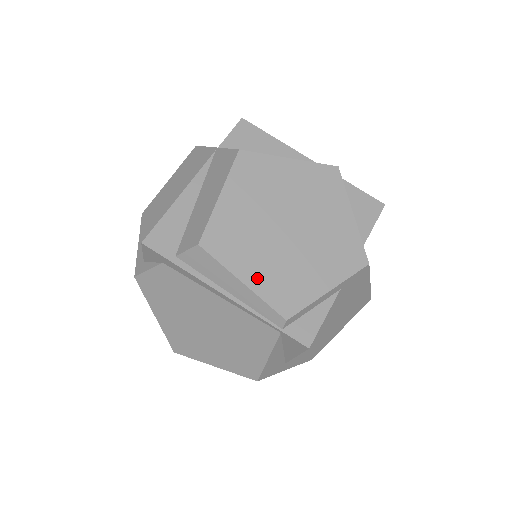
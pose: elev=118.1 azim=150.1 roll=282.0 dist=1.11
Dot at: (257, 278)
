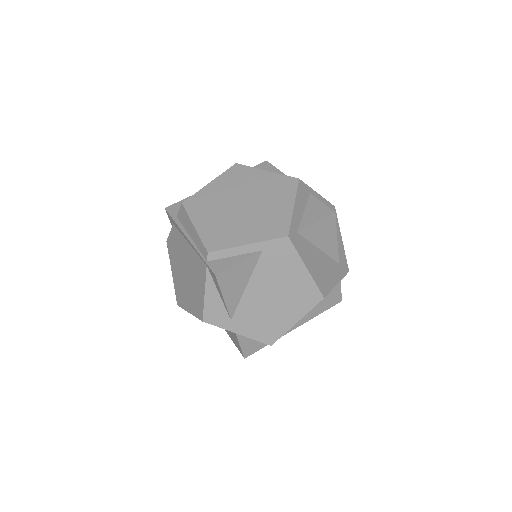
Dot at: (204, 226)
